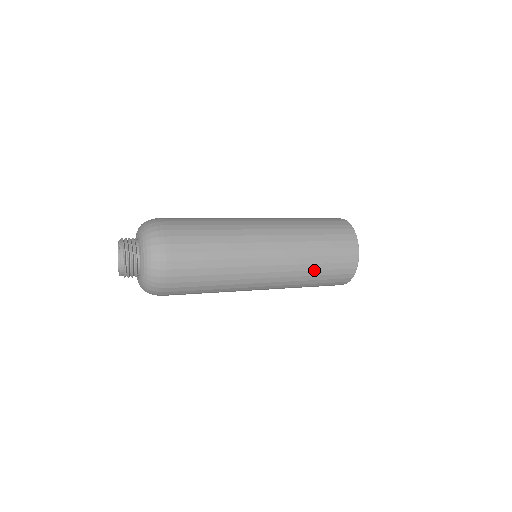
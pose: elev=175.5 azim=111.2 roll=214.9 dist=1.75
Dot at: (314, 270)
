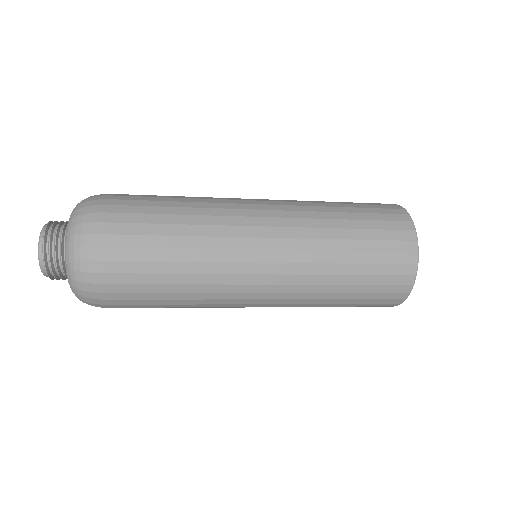
Dot at: (340, 284)
